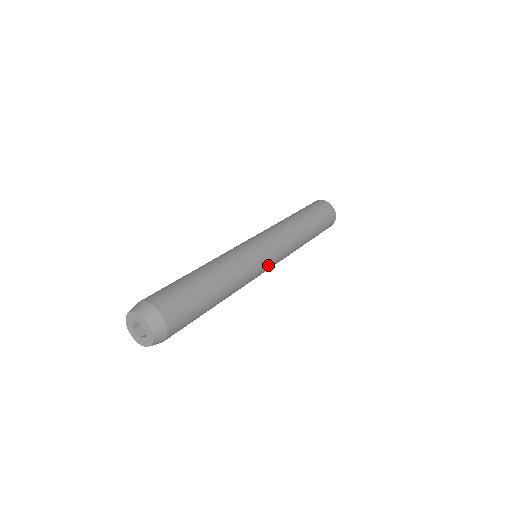
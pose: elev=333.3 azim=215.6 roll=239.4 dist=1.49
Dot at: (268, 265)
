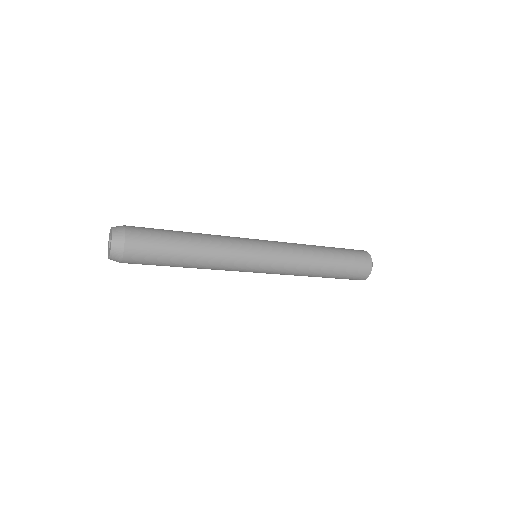
Dot at: (257, 242)
